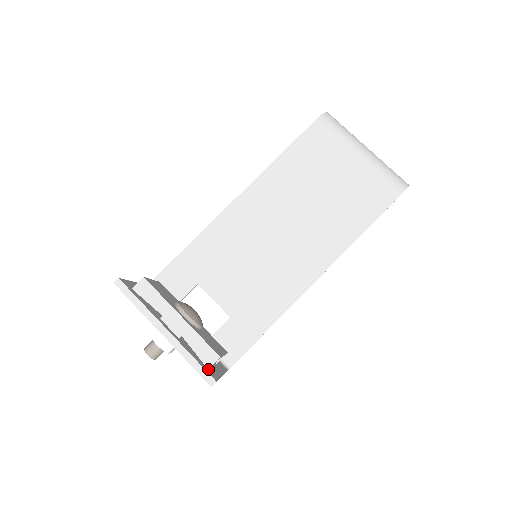
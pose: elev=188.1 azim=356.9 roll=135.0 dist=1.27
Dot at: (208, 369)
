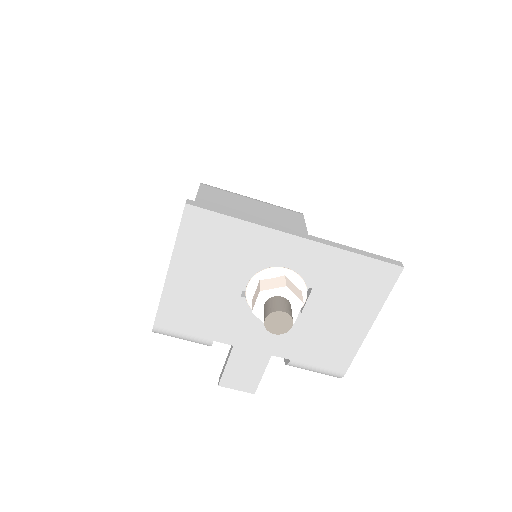
Dot at: (372, 271)
